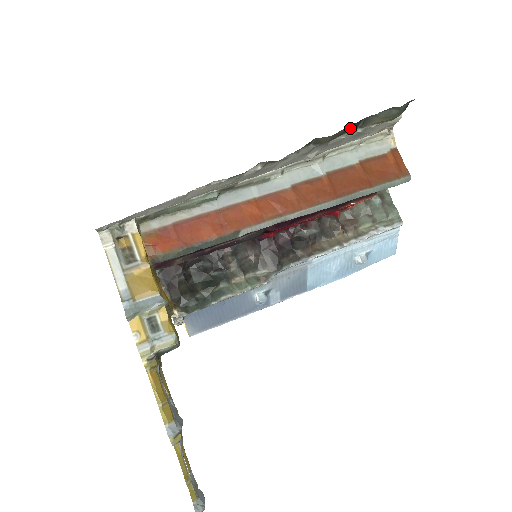
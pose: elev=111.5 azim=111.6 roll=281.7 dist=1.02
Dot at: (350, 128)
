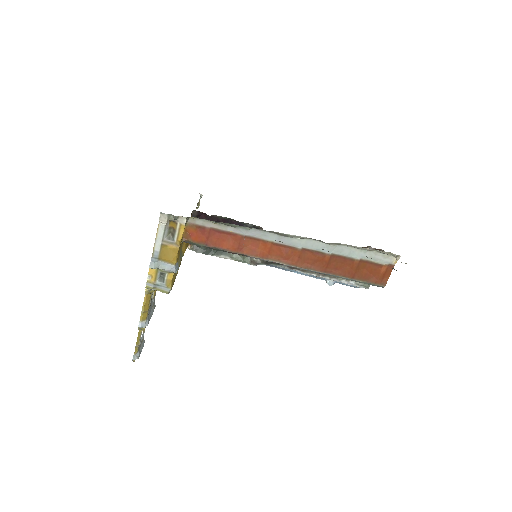
Dot at: occluded
